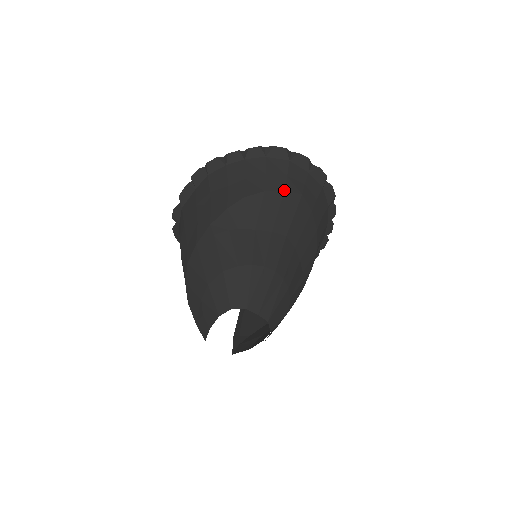
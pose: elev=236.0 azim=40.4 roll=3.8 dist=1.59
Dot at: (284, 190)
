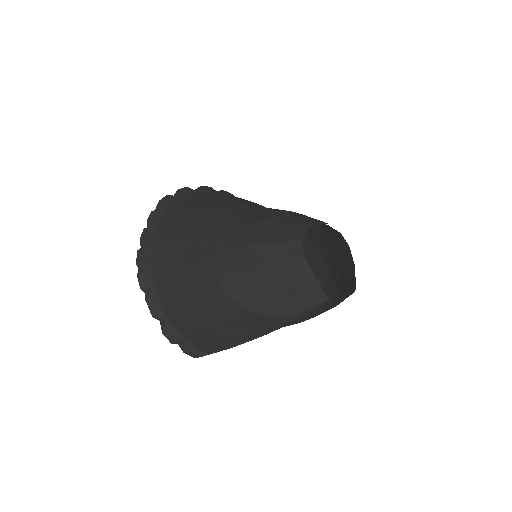
Dot at: (204, 200)
